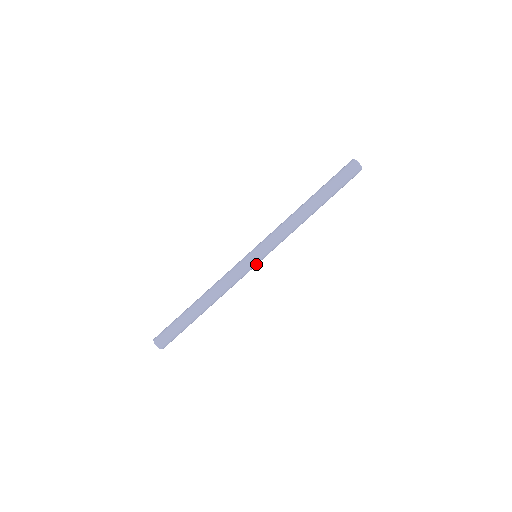
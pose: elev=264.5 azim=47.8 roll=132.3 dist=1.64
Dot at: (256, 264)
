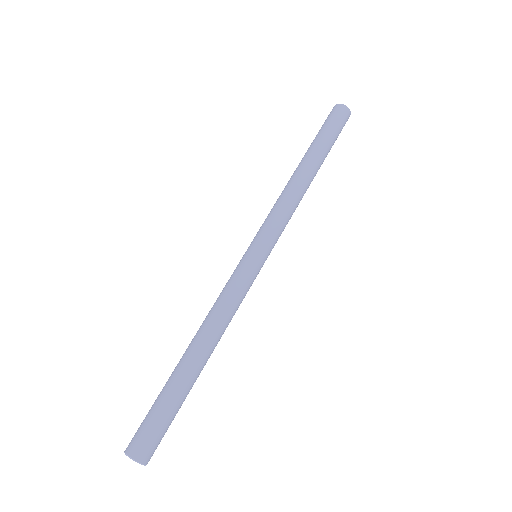
Dot at: (260, 268)
